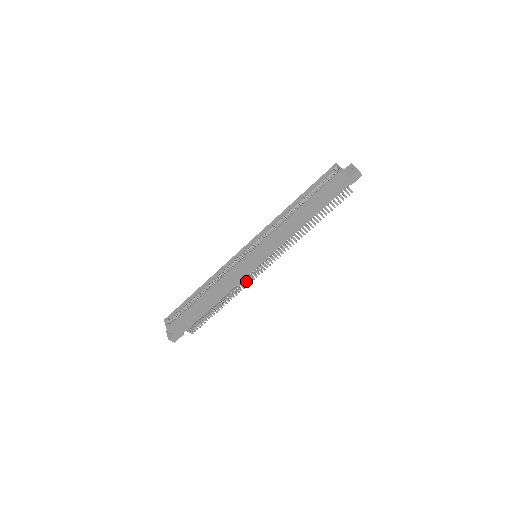
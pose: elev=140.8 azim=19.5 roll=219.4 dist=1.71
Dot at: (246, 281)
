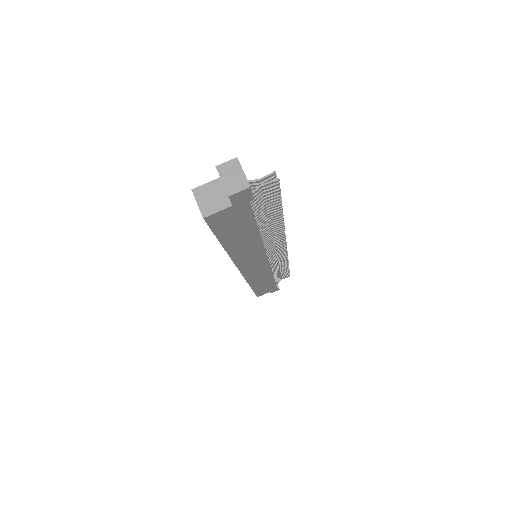
Dot at: (280, 258)
